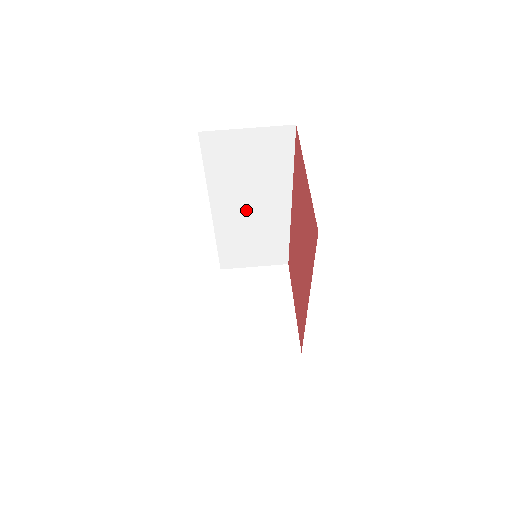
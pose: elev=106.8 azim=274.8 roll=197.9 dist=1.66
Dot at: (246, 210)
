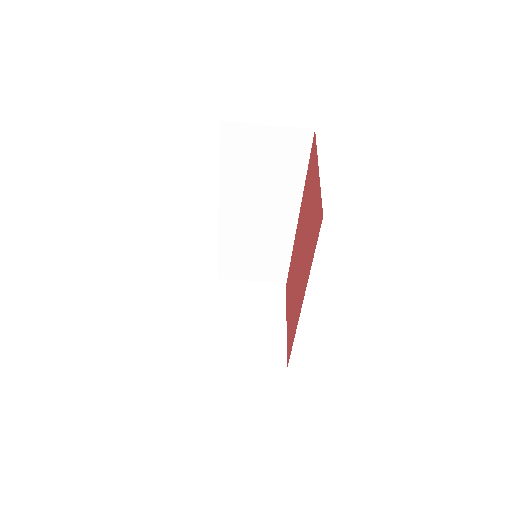
Dot at: (253, 215)
